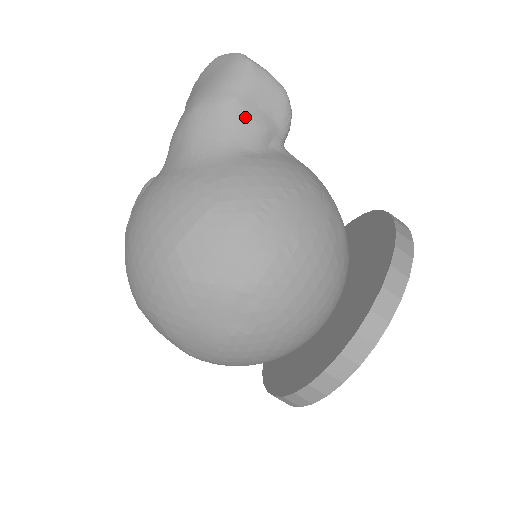
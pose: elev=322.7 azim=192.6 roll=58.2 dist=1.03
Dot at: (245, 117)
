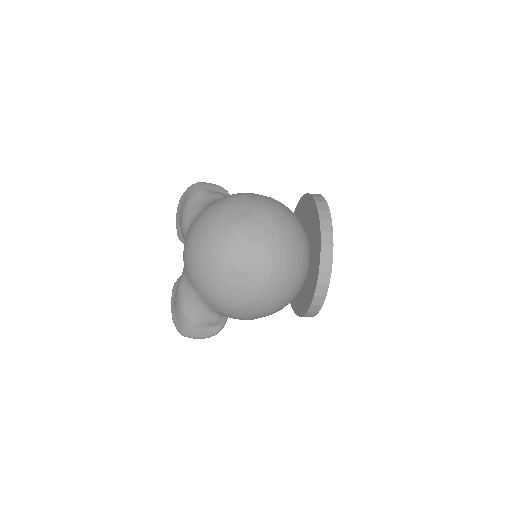
Dot at: (211, 193)
